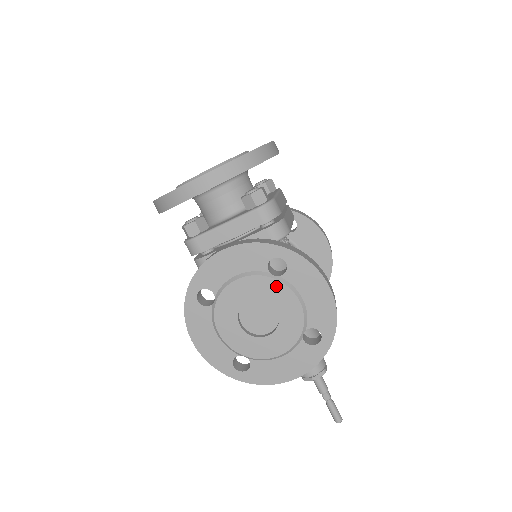
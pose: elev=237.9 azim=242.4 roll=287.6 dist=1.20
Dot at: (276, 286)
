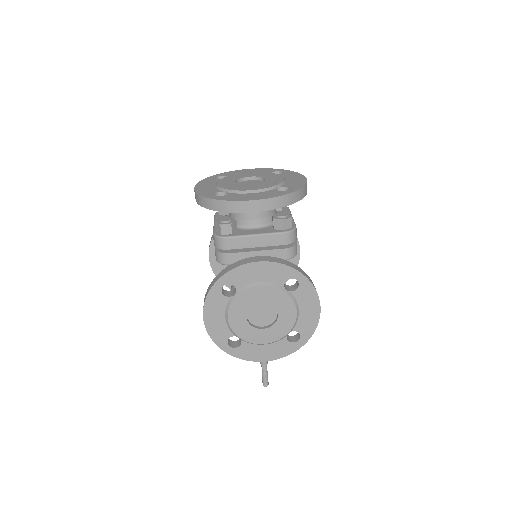
Dot at: (285, 298)
